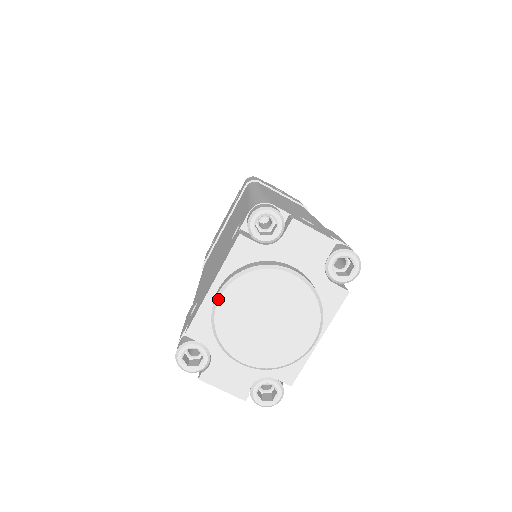
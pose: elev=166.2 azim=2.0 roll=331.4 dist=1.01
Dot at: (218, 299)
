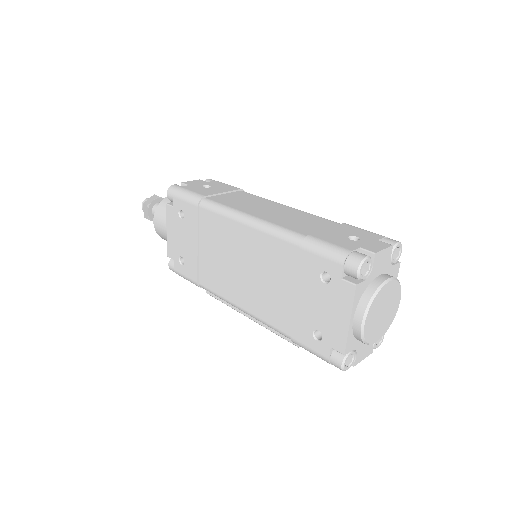
Dot at: (364, 326)
